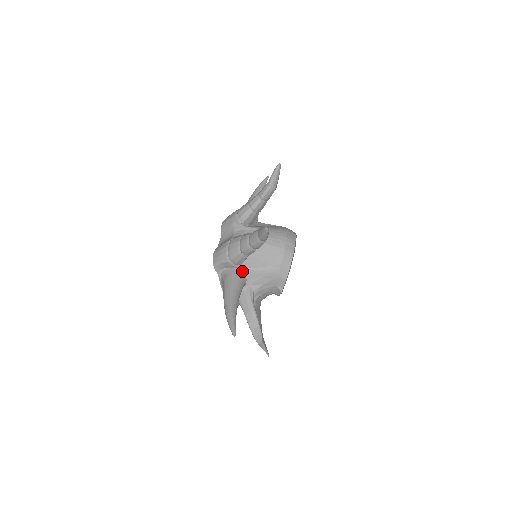
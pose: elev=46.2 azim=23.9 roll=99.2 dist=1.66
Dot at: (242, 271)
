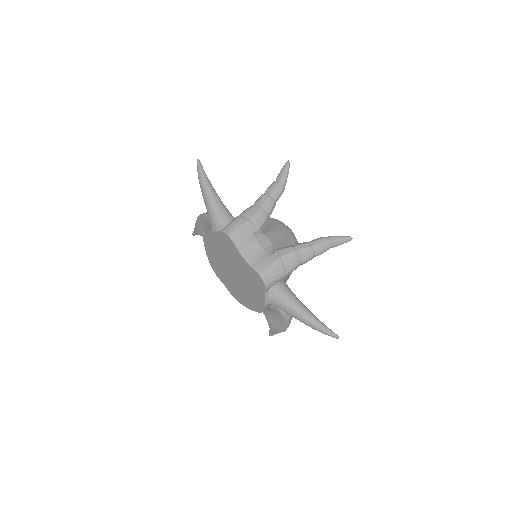
Dot at: (284, 279)
